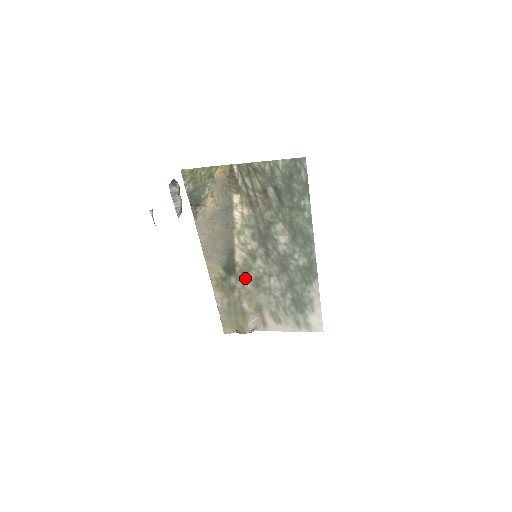
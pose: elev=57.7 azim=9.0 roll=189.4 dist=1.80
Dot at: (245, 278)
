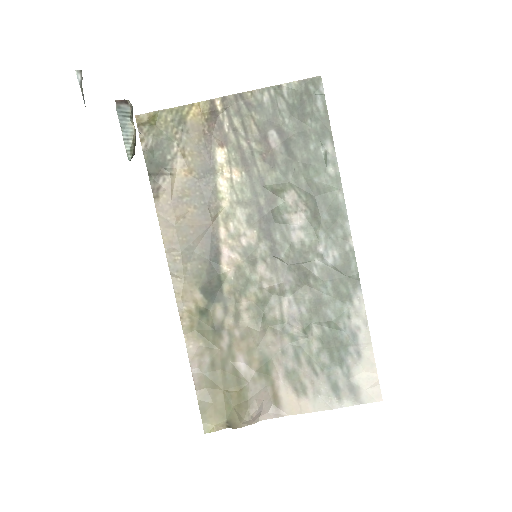
Dot at: (239, 305)
